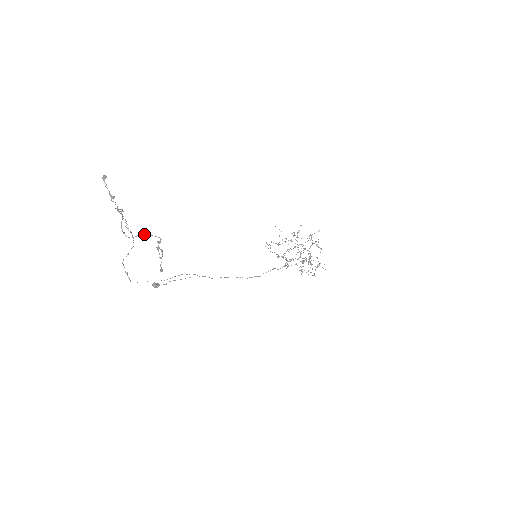
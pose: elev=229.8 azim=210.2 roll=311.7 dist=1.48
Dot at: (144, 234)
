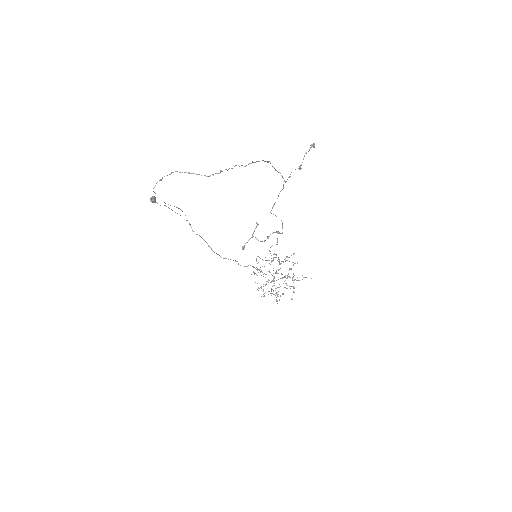
Dot at: occluded
